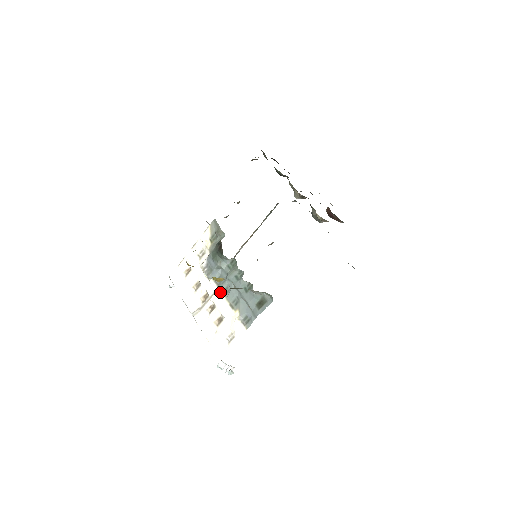
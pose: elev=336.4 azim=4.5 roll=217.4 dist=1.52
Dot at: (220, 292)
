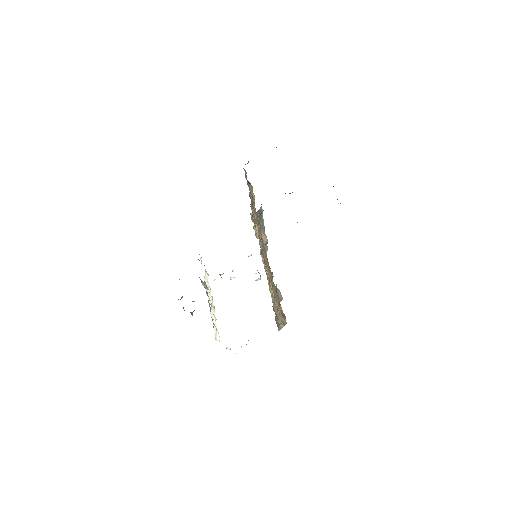
Dot at: occluded
